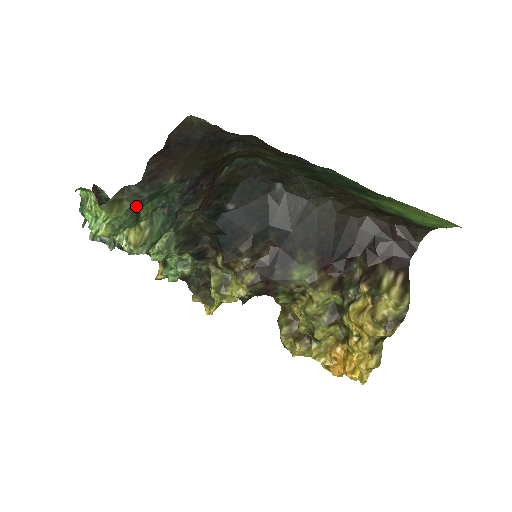
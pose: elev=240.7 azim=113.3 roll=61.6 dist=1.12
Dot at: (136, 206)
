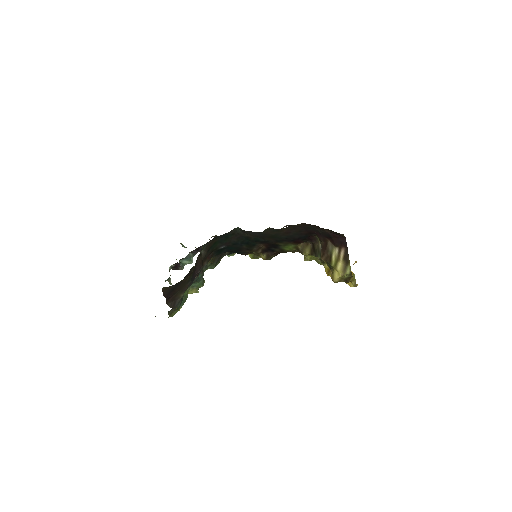
Dot at: (180, 305)
